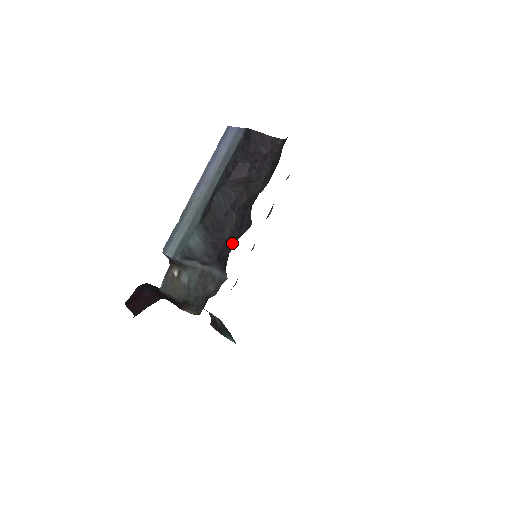
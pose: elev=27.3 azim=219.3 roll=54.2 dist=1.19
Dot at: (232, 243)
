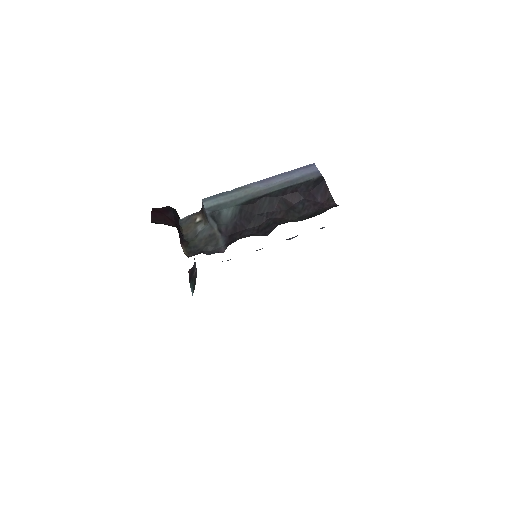
Dot at: (247, 235)
